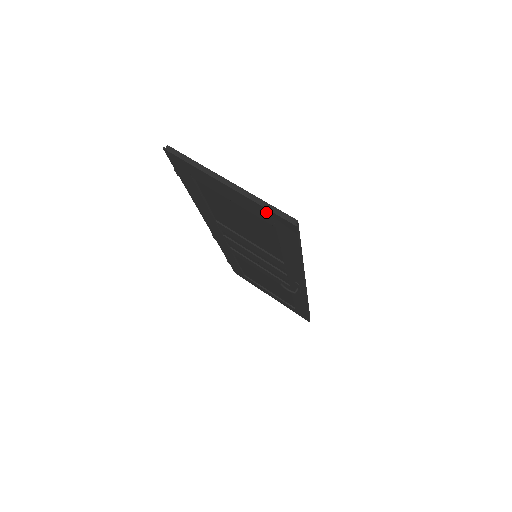
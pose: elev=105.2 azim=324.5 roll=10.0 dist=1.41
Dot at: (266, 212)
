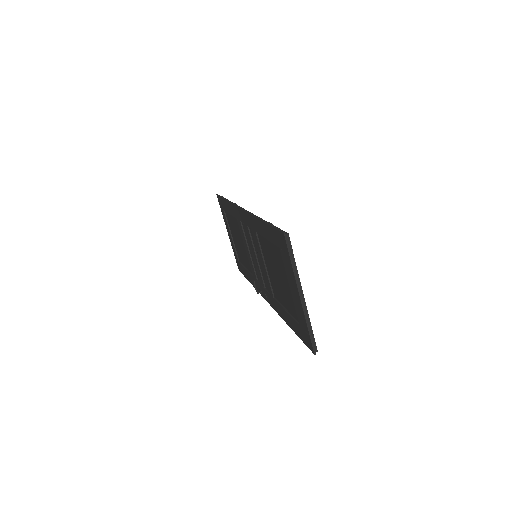
Dot at: (306, 327)
